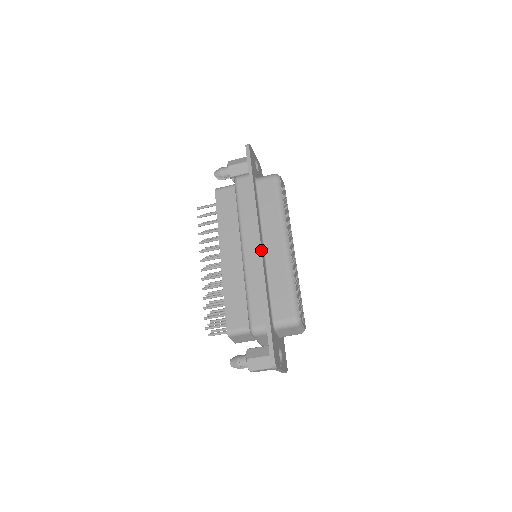
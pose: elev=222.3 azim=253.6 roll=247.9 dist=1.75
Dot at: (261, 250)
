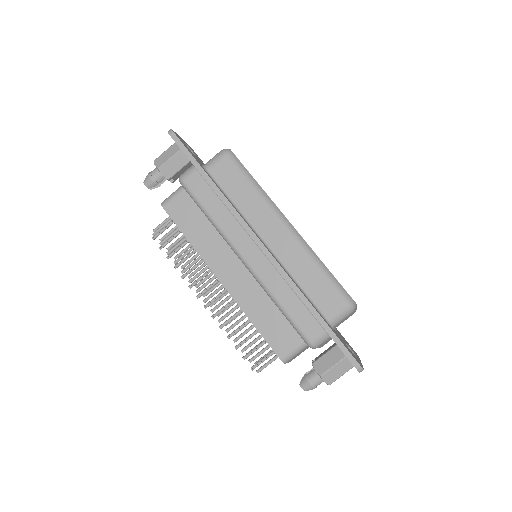
Dot at: (268, 251)
